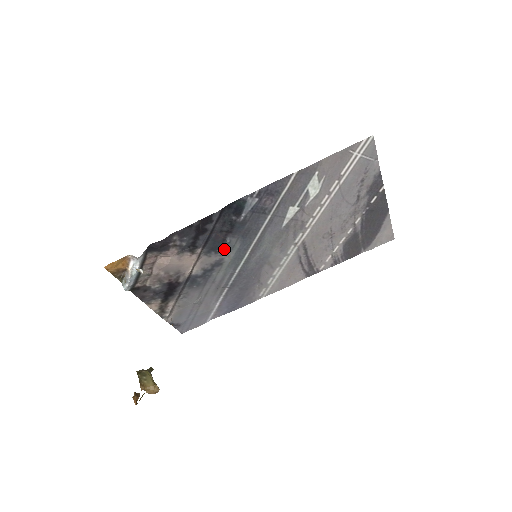
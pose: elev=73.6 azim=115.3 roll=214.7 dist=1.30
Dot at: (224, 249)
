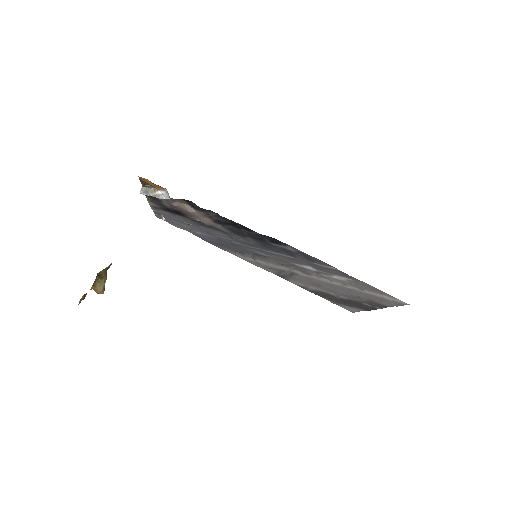
Dot at: (240, 236)
